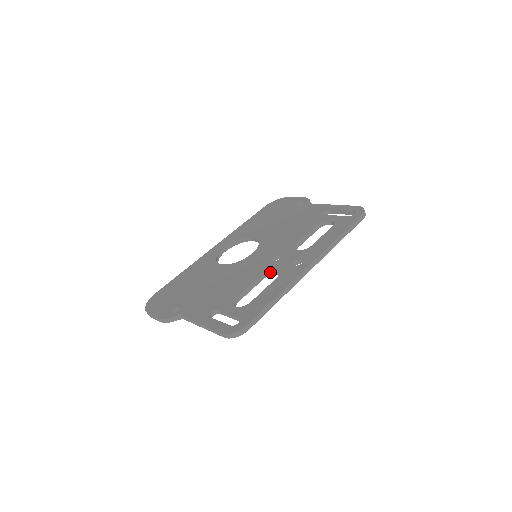
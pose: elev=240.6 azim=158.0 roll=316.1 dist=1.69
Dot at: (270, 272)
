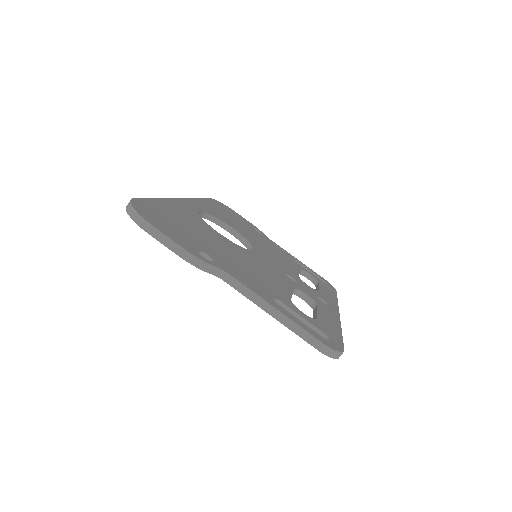
Dot at: (299, 291)
